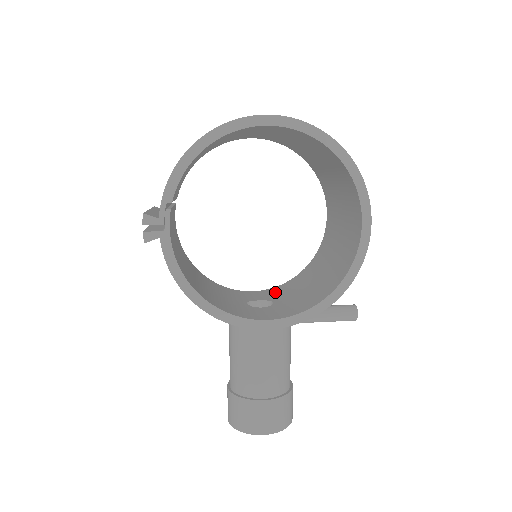
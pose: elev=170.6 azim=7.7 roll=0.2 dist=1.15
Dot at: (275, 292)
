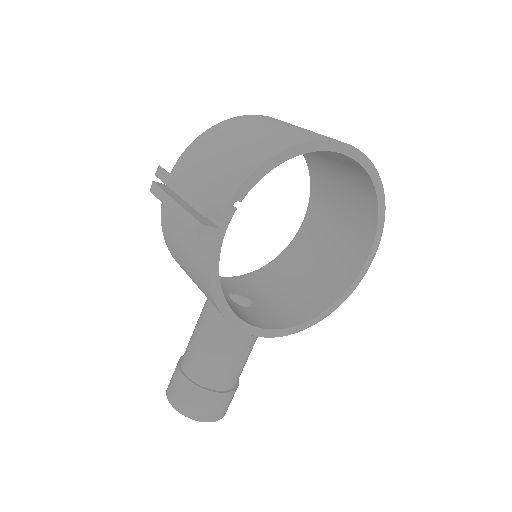
Dot at: (242, 285)
